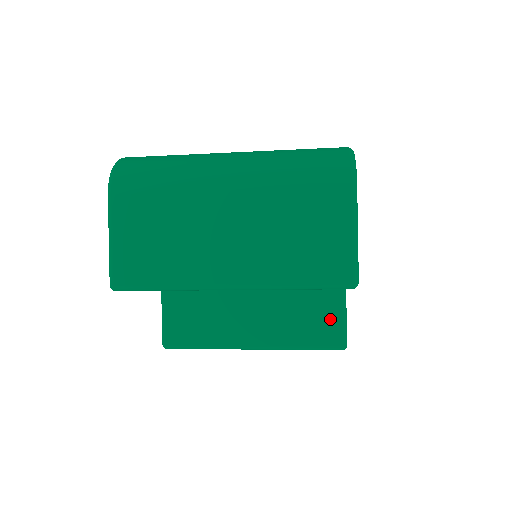
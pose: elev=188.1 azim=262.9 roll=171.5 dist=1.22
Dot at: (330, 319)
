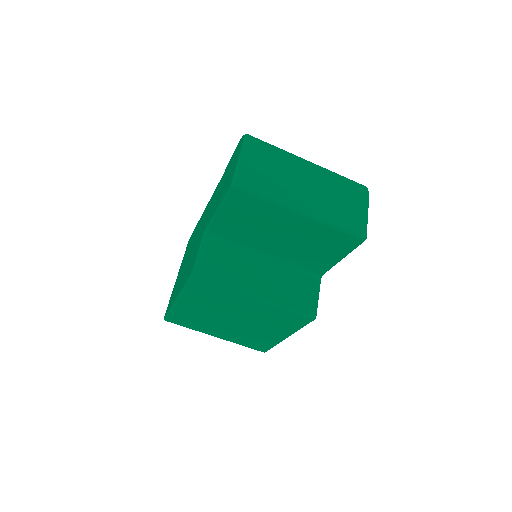
Dot at: (310, 296)
